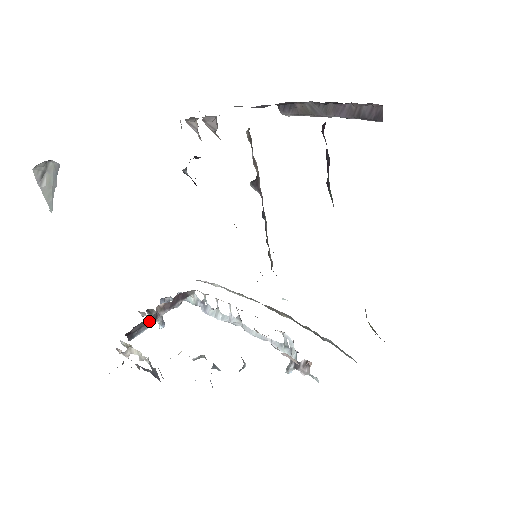
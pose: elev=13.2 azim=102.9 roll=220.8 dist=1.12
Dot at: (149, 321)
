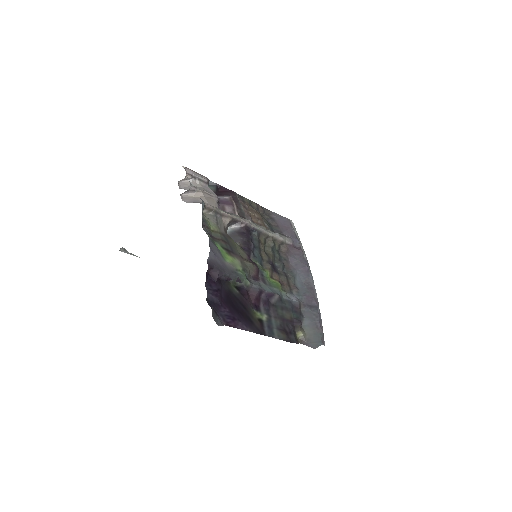
Dot at: occluded
